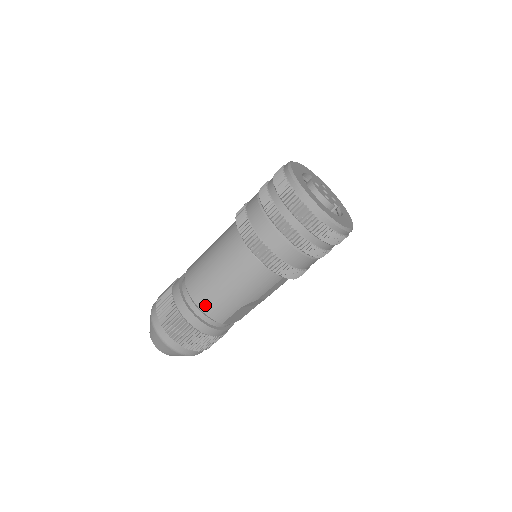
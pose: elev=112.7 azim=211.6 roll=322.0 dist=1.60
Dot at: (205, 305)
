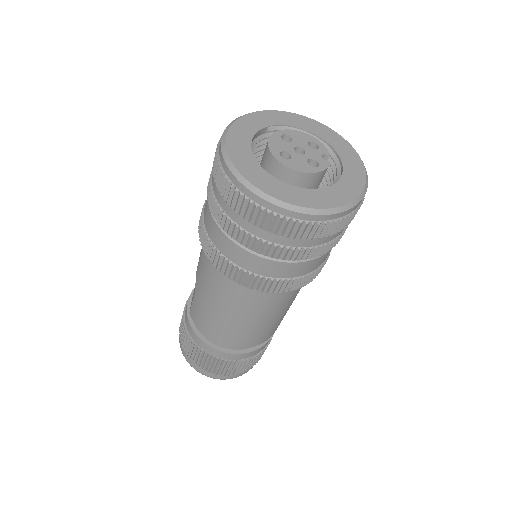
Dot at: (252, 343)
